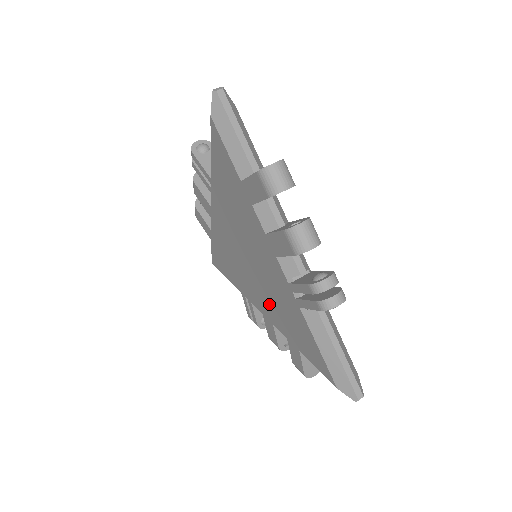
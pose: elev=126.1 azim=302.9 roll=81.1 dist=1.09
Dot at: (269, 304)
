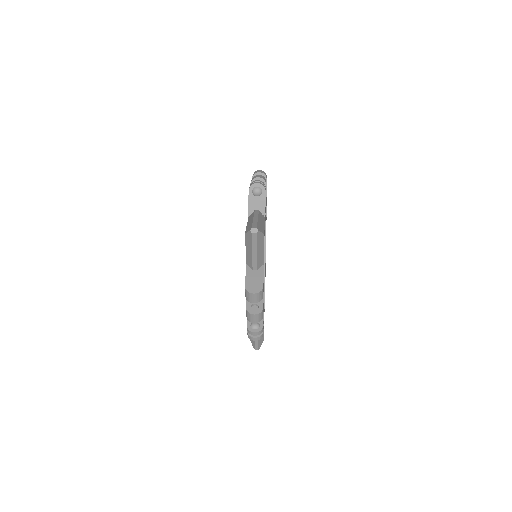
Dot at: occluded
